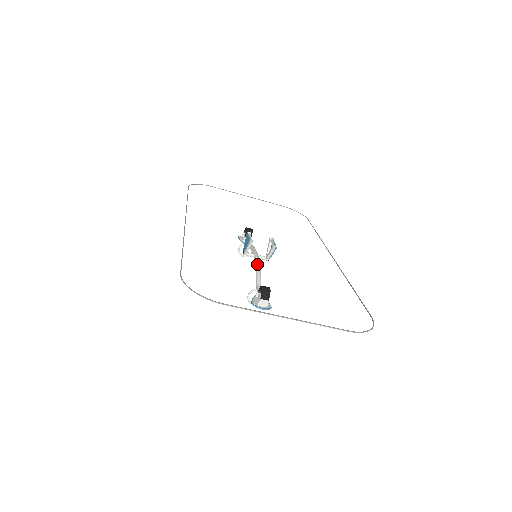
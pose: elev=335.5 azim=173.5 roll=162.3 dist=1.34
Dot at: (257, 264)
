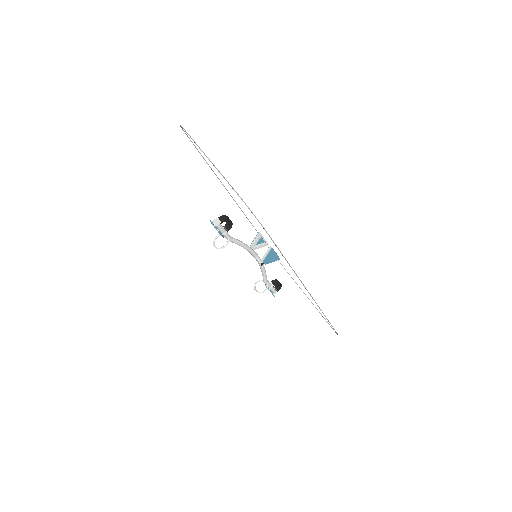
Dot at: occluded
